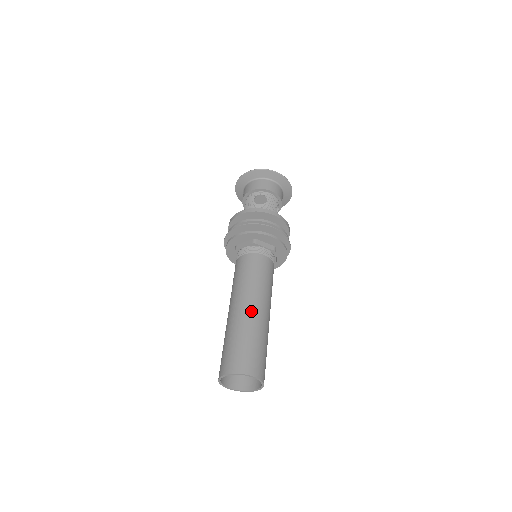
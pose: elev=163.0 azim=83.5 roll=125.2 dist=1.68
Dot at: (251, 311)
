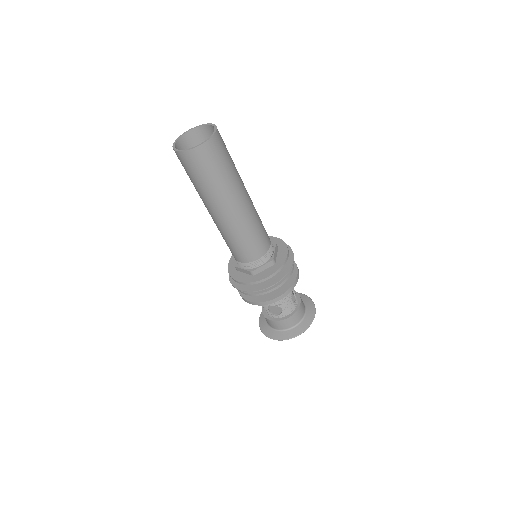
Dot at: occluded
